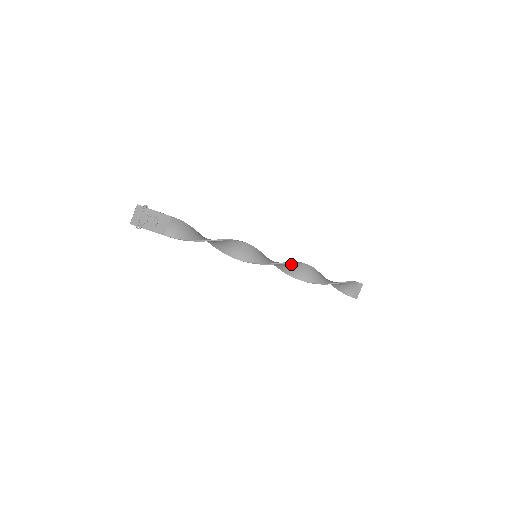
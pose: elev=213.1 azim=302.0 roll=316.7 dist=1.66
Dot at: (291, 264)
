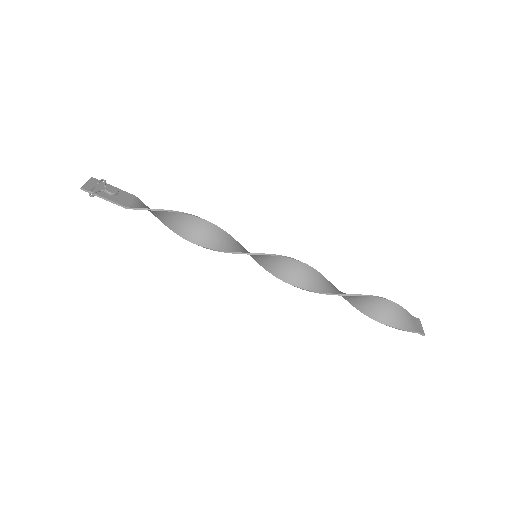
Dot at: (307, 269)
